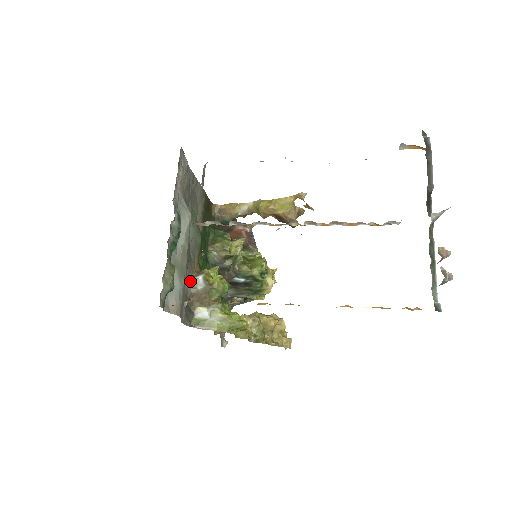
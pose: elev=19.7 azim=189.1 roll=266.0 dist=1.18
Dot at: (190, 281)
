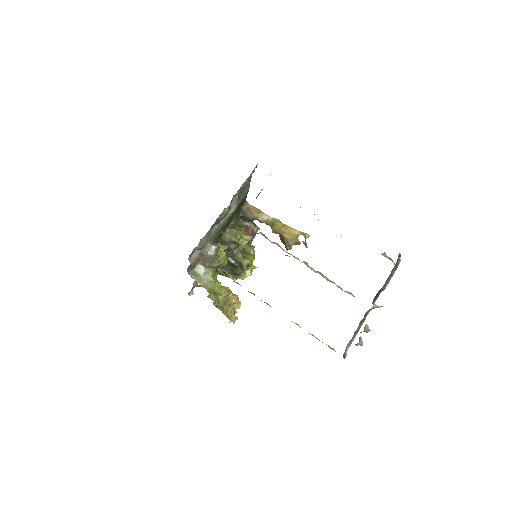
Dot at: occluded
